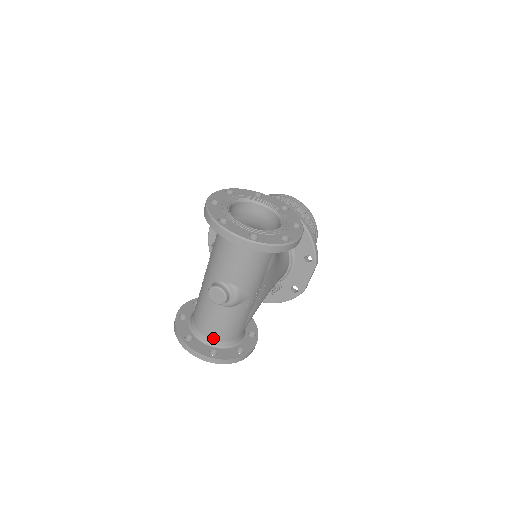
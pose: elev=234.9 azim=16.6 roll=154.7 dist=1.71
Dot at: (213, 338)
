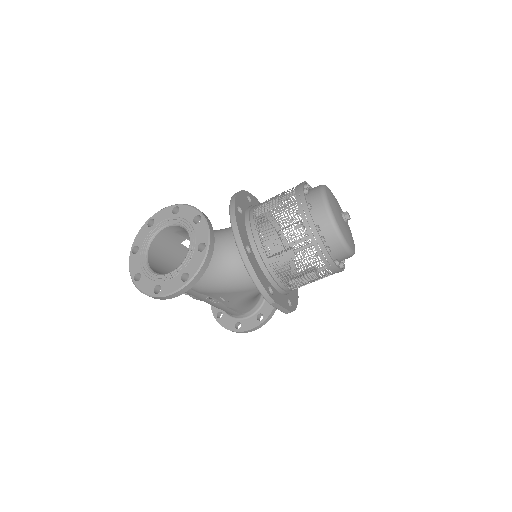
Dot at: occluded
